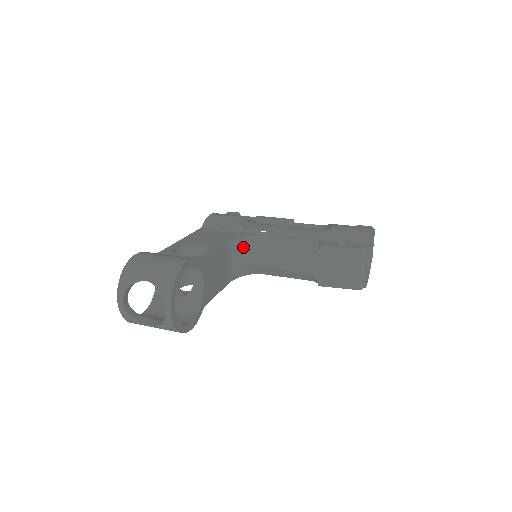
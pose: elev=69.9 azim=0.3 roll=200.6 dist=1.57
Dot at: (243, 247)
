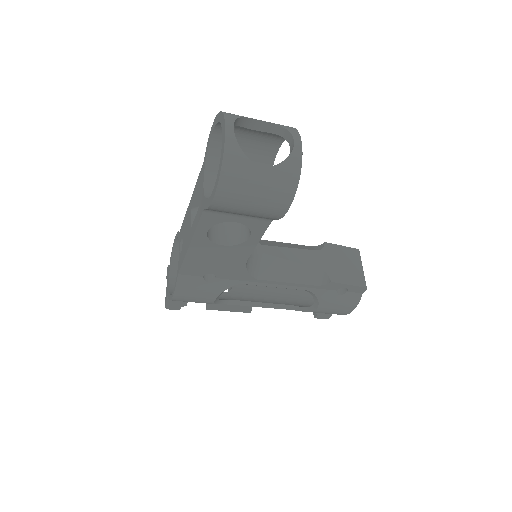
Dot at: occluded
